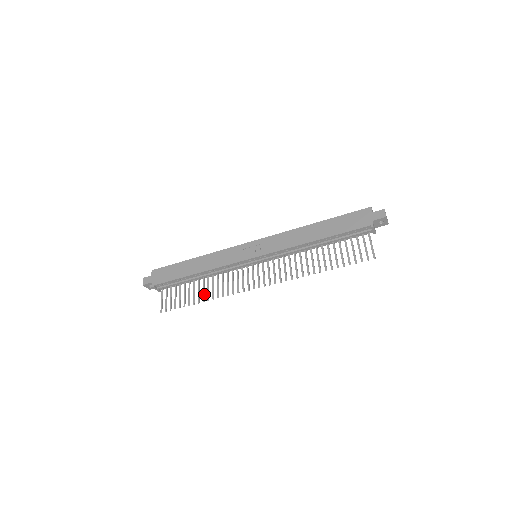
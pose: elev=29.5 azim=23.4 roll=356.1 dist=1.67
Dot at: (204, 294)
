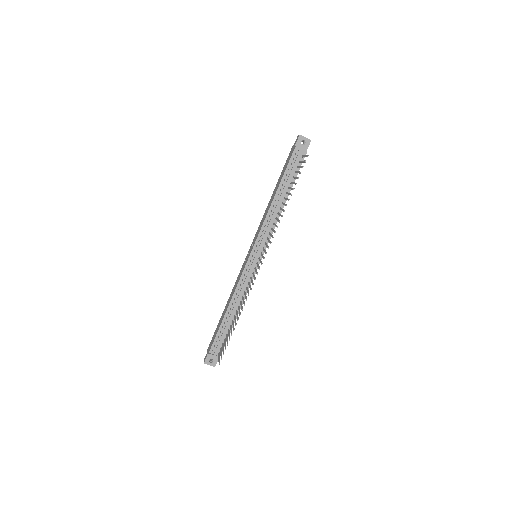
Dot at: (238, 317)
